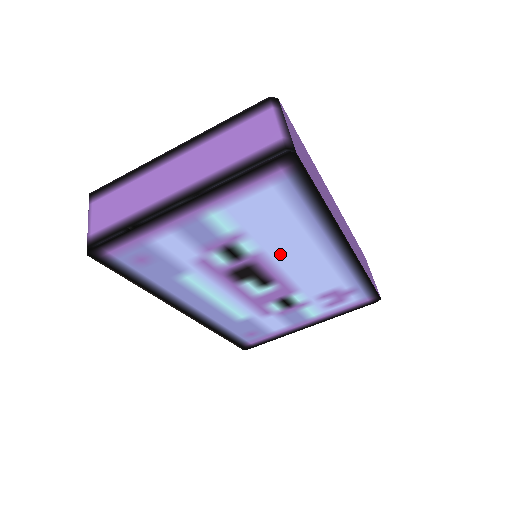
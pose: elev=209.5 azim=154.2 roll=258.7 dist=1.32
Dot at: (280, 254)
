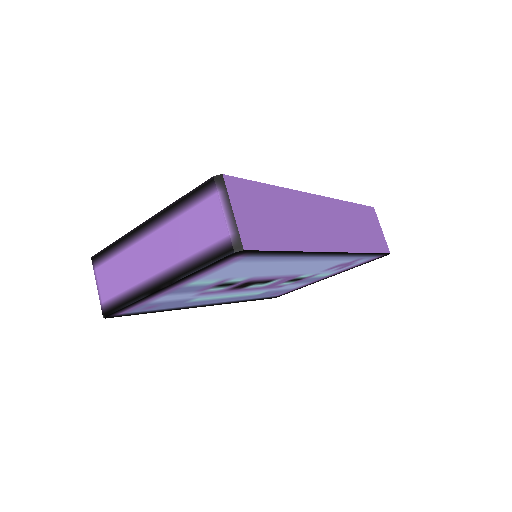
Dot at: (270, 273)
